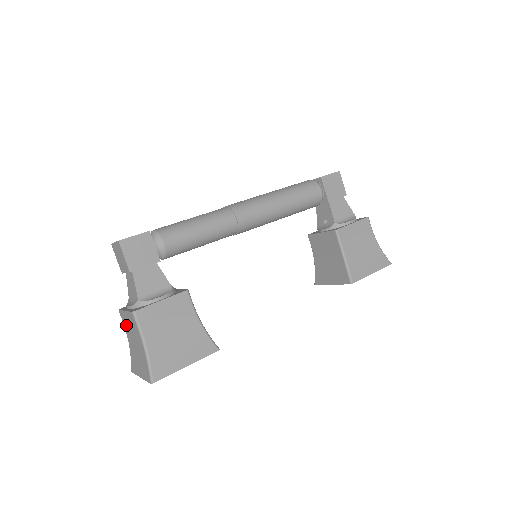
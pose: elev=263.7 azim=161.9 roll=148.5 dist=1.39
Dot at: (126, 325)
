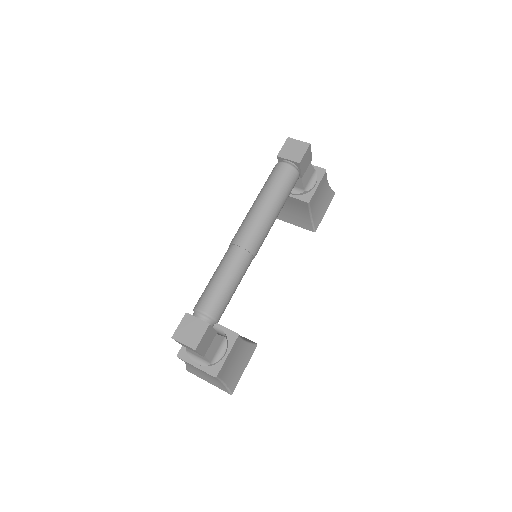
Dot at: (189, 364)
